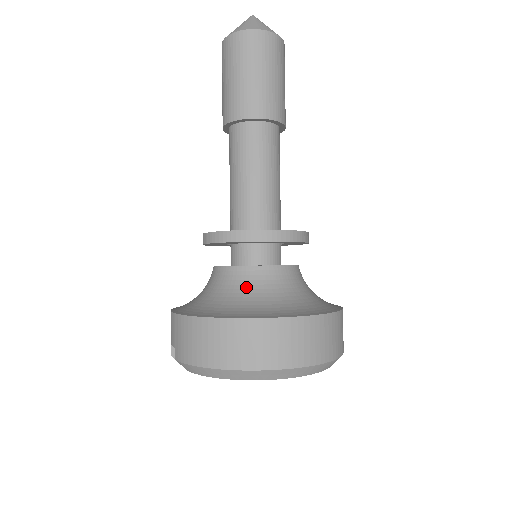
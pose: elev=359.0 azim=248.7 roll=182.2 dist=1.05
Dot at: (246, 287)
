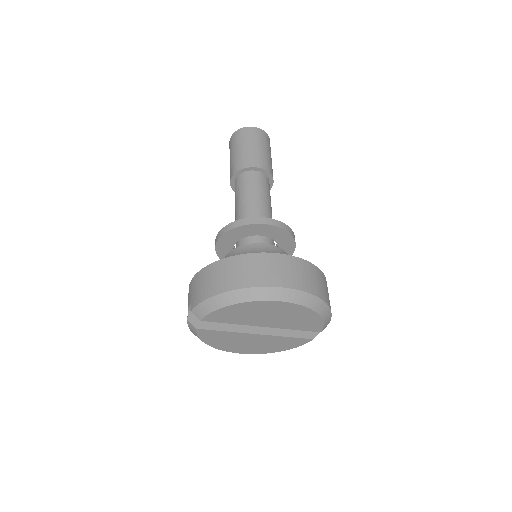
Dot at: occluded
